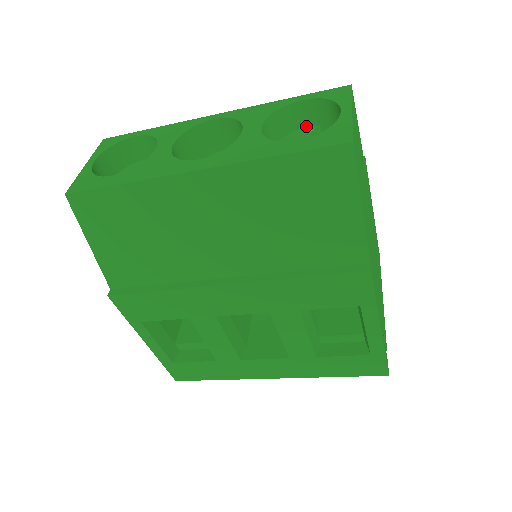
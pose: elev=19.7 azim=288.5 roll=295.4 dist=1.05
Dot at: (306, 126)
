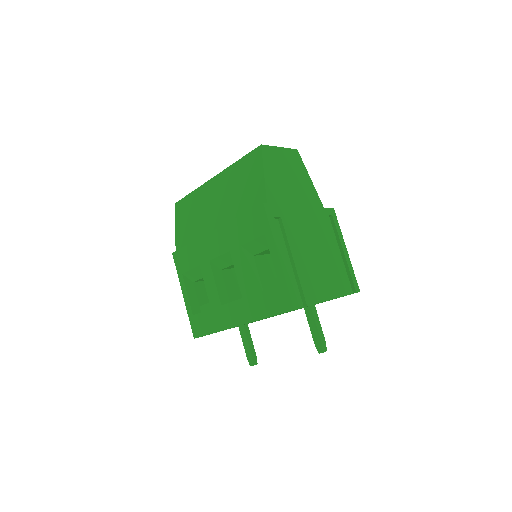
Dot at: occluded
